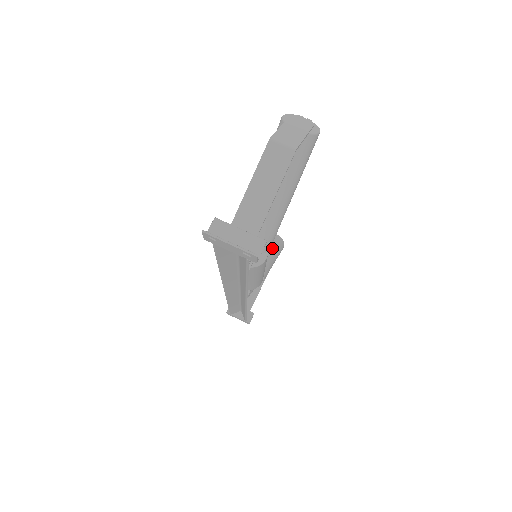
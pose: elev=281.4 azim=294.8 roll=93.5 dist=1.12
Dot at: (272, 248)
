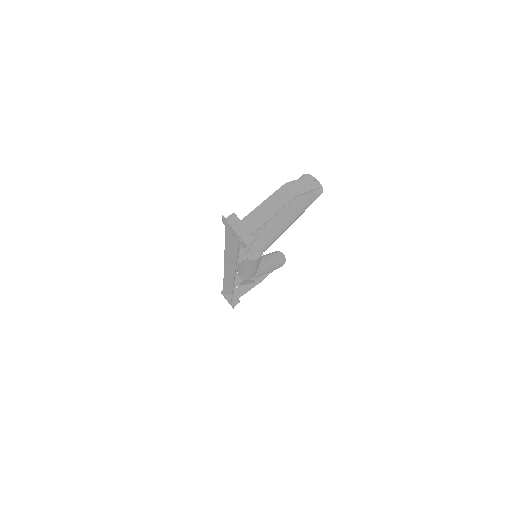
Dot at: (274, 260)
